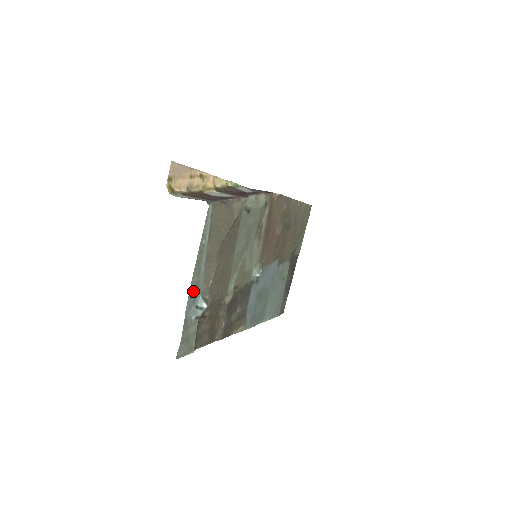
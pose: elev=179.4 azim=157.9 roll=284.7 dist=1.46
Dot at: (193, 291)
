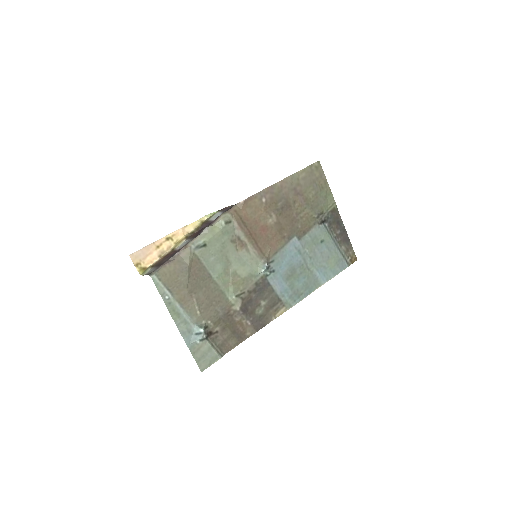
Dot at: (183, 328)
